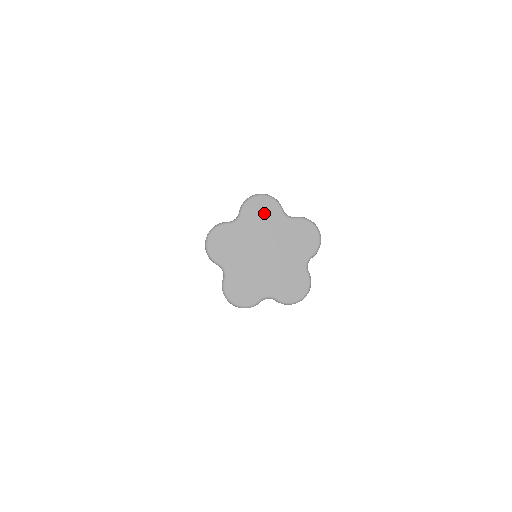
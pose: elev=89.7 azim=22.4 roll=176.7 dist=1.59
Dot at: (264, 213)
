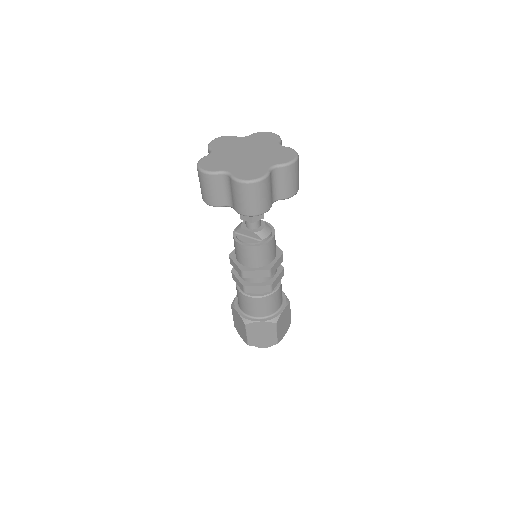
Dot at: (226, 142)
